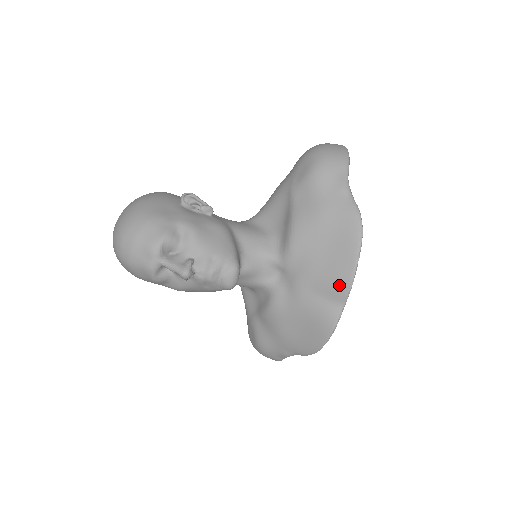
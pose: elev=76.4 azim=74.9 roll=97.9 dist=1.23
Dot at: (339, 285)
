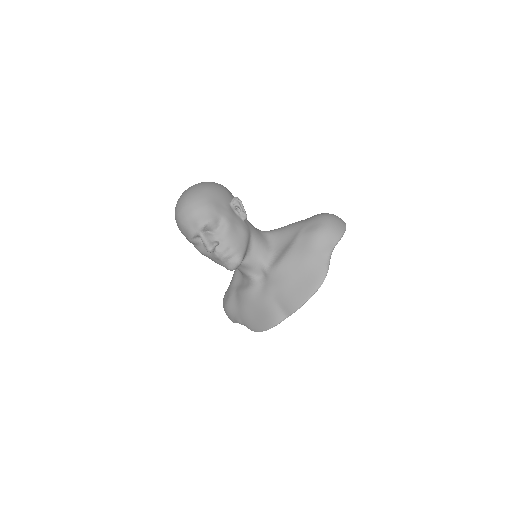
Dot at: (291, 305)
